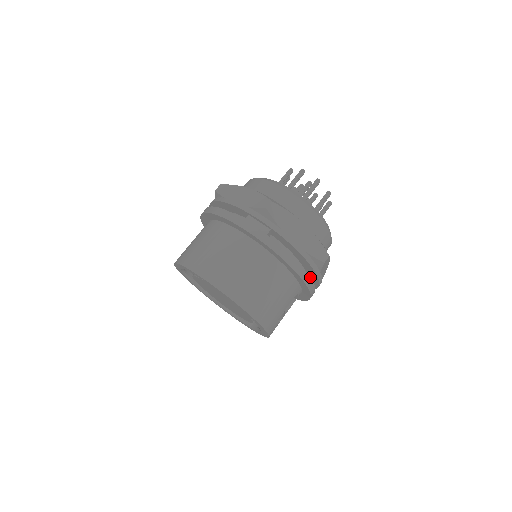
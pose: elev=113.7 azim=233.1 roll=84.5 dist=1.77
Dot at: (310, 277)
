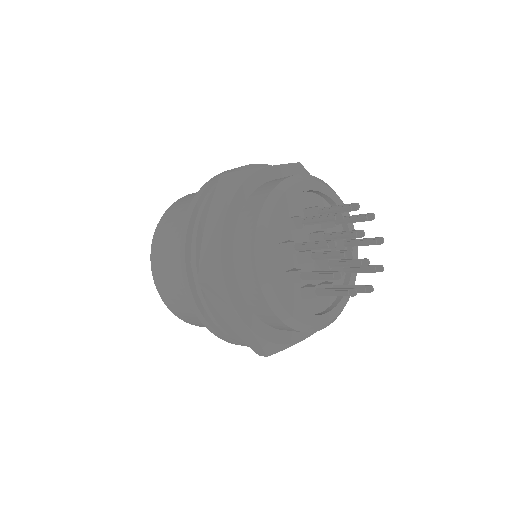
Dot at: occluded
